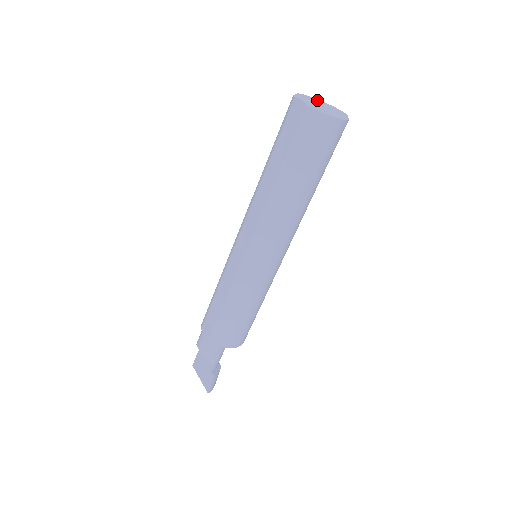
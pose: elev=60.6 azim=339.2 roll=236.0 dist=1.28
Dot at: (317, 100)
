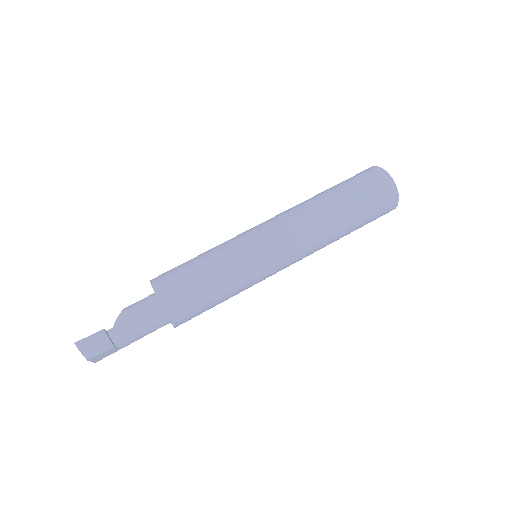
Dot at: occluded
